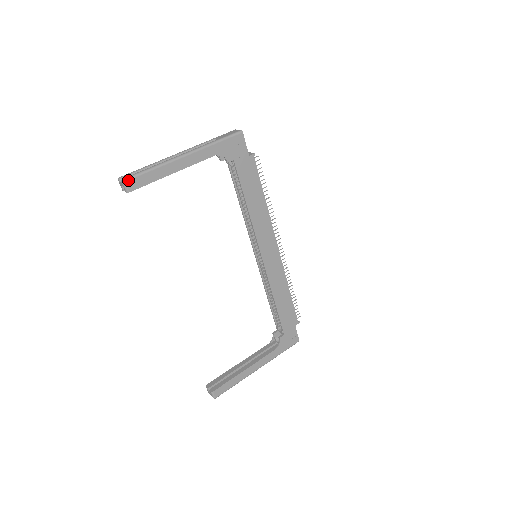
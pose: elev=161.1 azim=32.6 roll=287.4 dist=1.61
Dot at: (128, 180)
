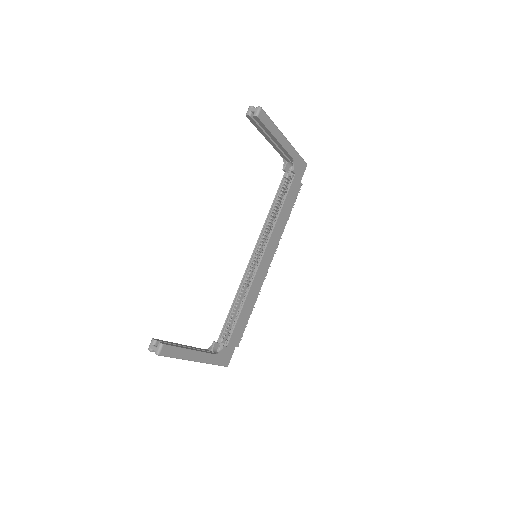
Dot at: (263, 110)
